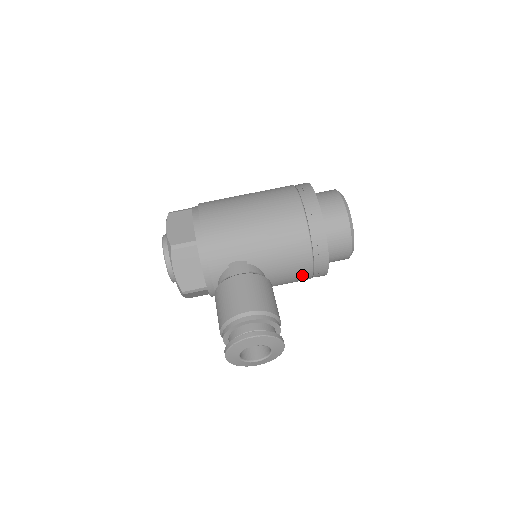
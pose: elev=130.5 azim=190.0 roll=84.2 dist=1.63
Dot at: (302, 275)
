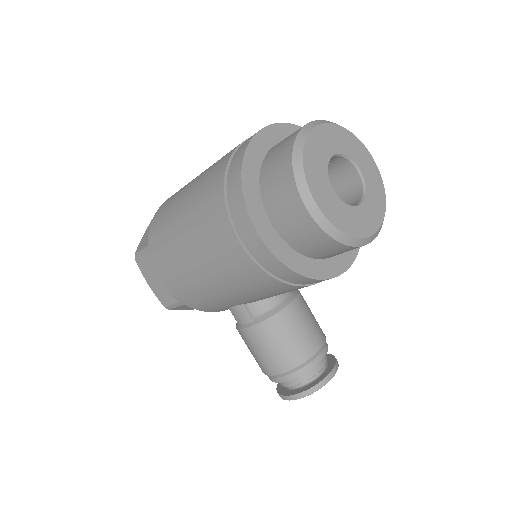
Dot at: occluded
